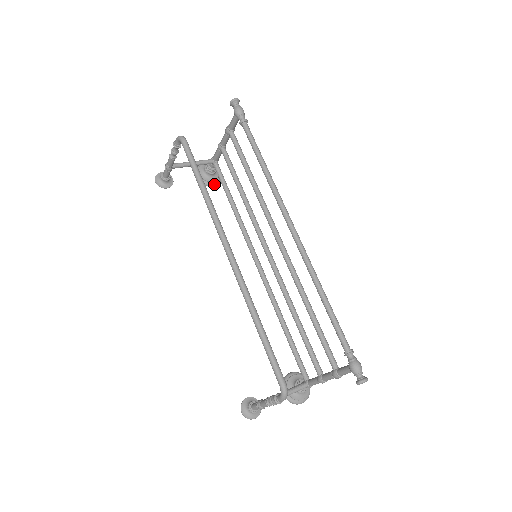
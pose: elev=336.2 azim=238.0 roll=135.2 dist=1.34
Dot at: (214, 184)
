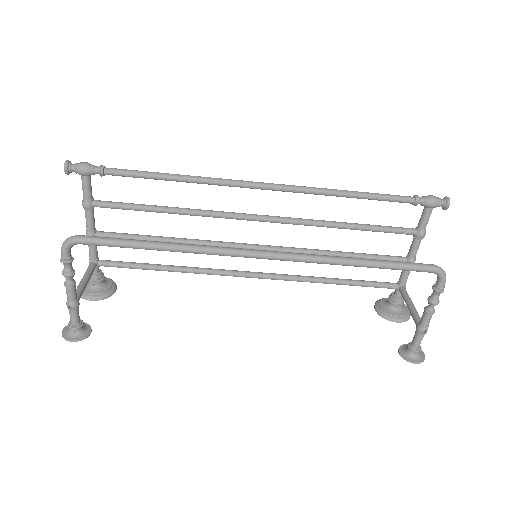
Dot at: (115, 287)
